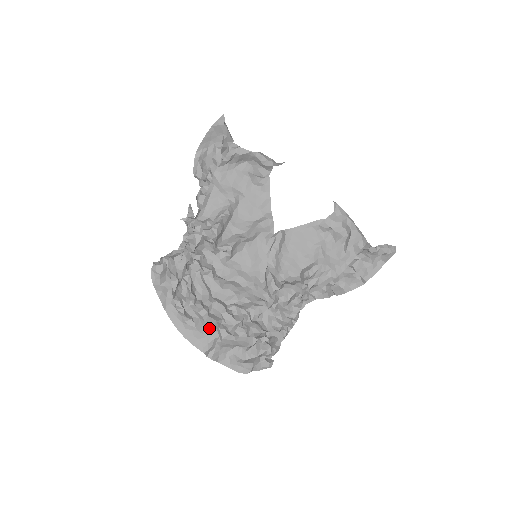
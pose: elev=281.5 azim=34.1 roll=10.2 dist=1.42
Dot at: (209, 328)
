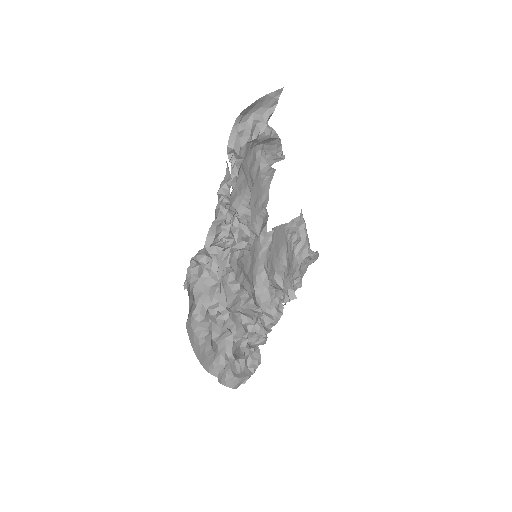
Dot at: (218, 342)
